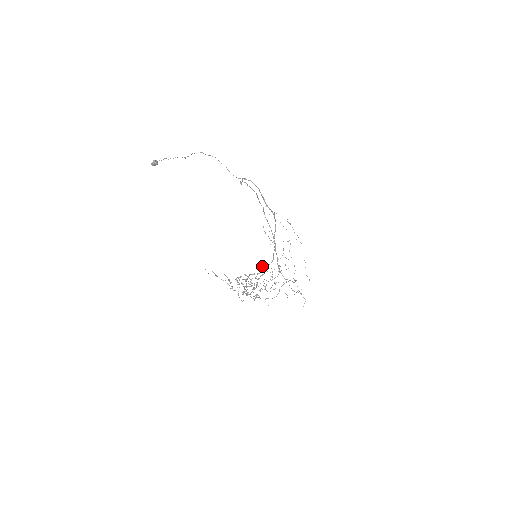
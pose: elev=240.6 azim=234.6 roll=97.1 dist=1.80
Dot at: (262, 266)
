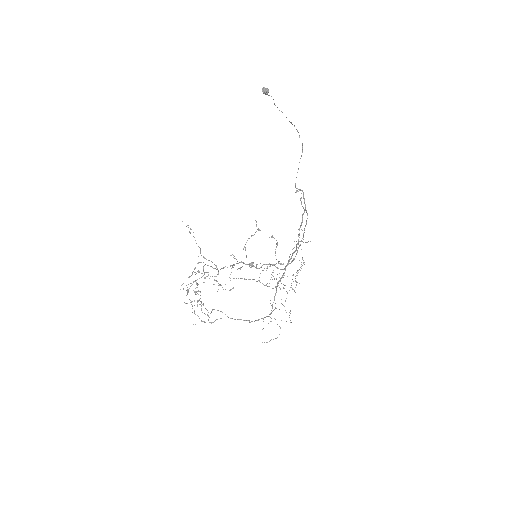
Dot at: occluded
